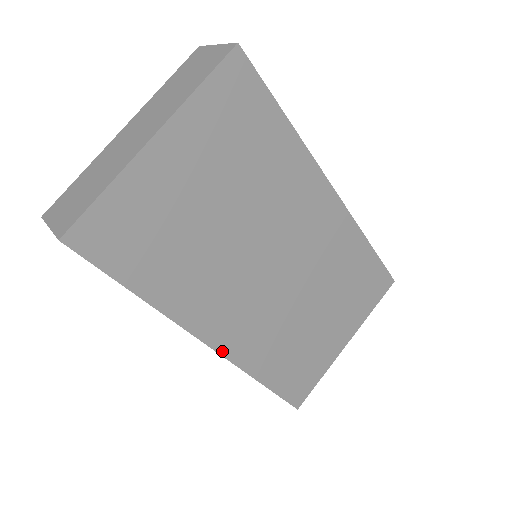
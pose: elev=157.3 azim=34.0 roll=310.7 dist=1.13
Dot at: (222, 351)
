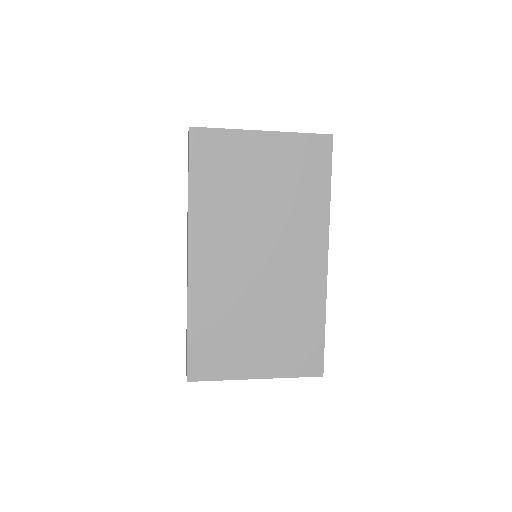
Dot at: (191, 270)
